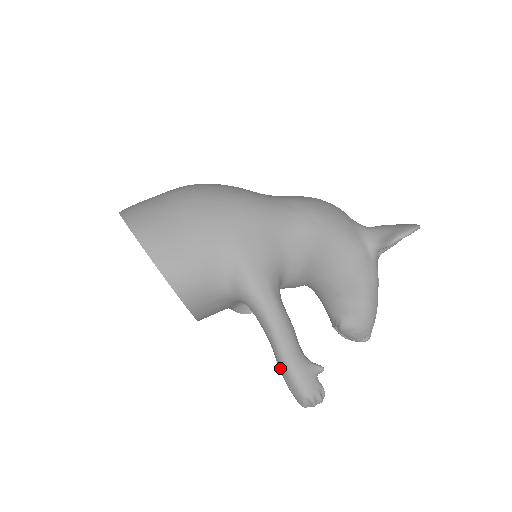
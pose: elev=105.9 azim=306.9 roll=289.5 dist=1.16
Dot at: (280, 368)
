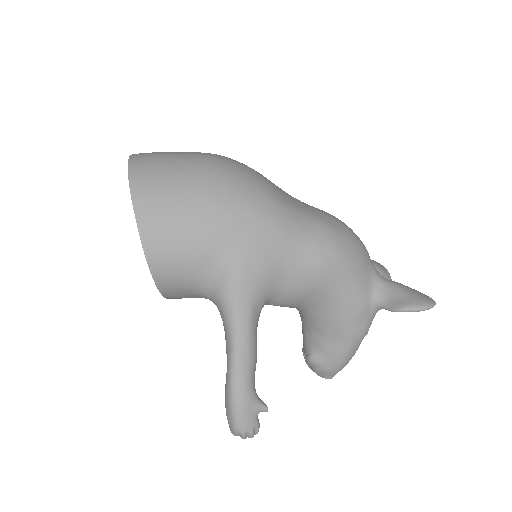
Dot at: (226, 392)
